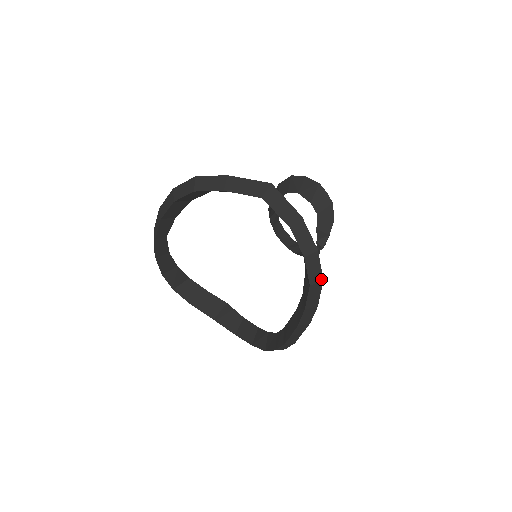
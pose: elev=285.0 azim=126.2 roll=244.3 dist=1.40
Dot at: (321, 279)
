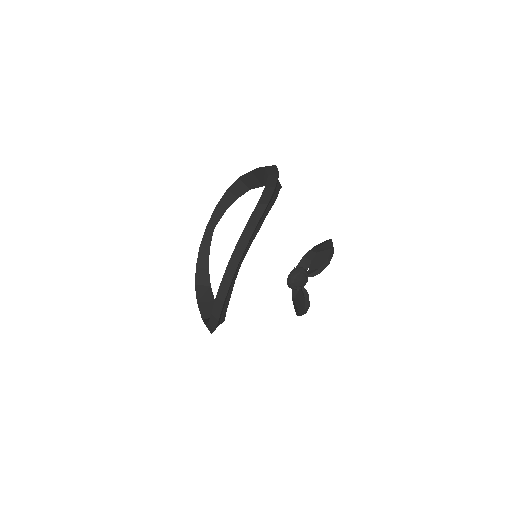
Dot at: (267, 203)
